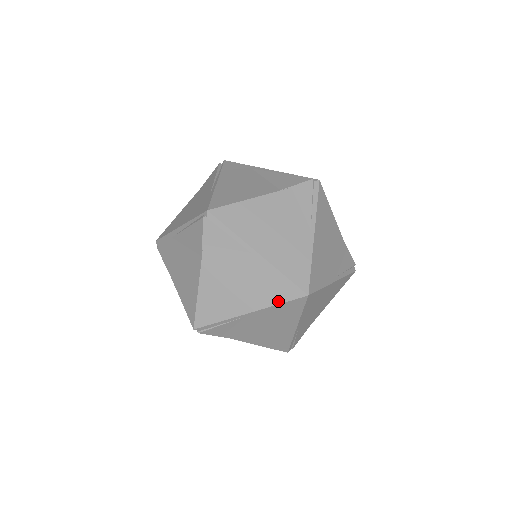
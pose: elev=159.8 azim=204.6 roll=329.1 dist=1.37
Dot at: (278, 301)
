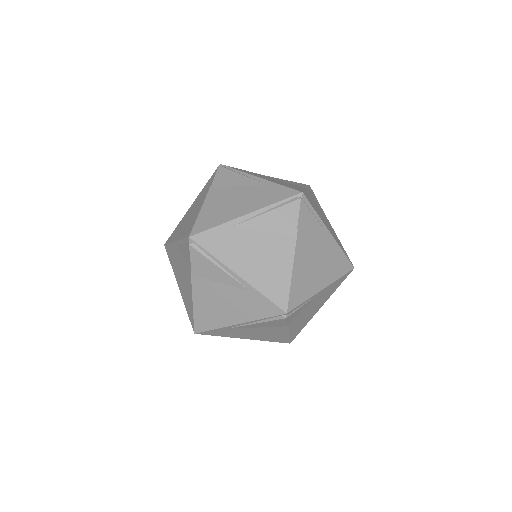
Dot at: occluded
